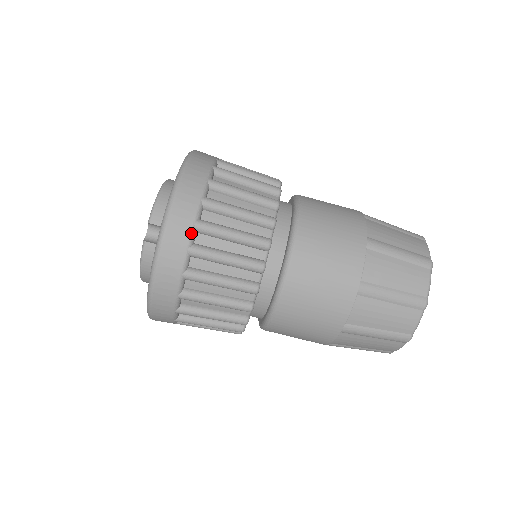
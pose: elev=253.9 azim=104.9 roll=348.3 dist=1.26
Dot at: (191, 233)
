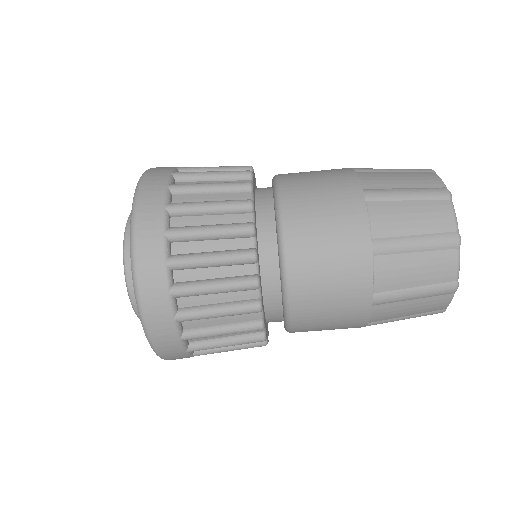
Dot at: (187, 355)
